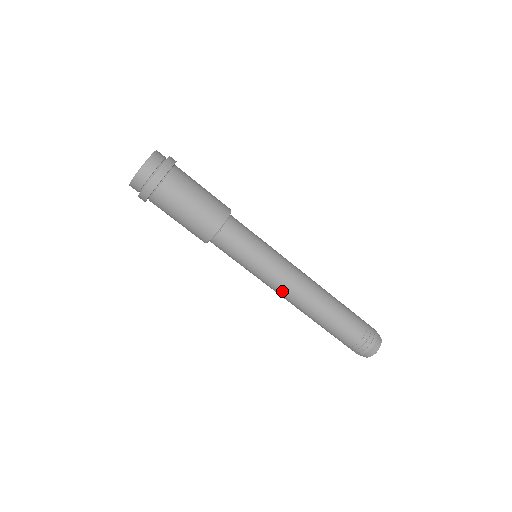
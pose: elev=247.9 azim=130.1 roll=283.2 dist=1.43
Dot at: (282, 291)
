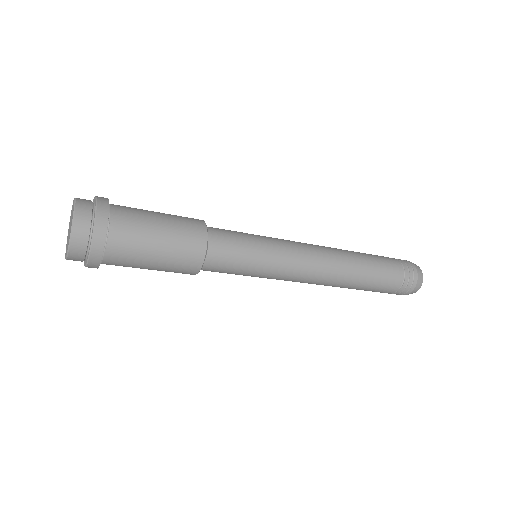
Dot at: occluded
